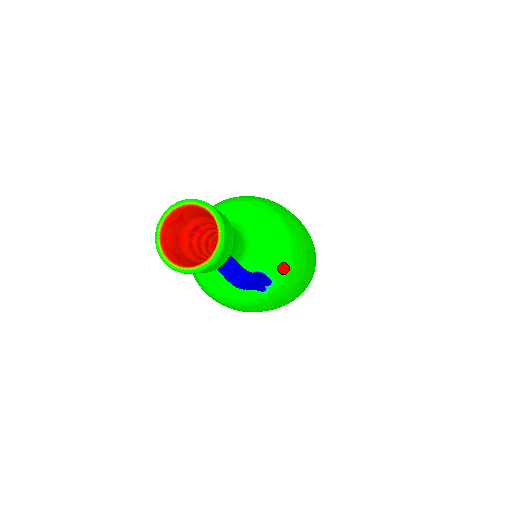
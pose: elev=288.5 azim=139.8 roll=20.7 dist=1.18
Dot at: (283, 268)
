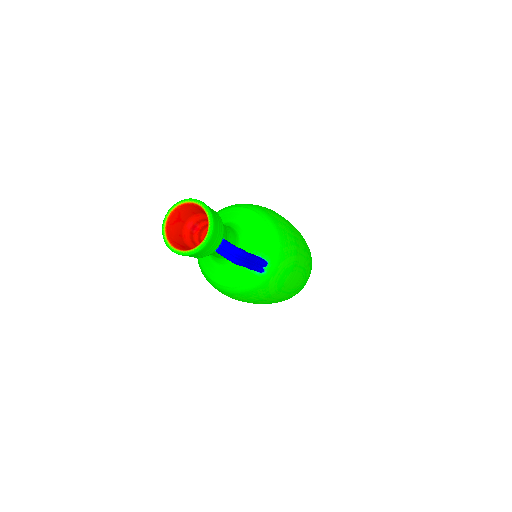
Dot at: (274, 250)
